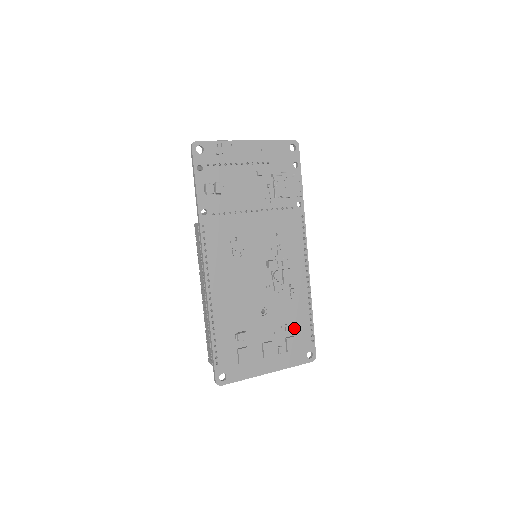
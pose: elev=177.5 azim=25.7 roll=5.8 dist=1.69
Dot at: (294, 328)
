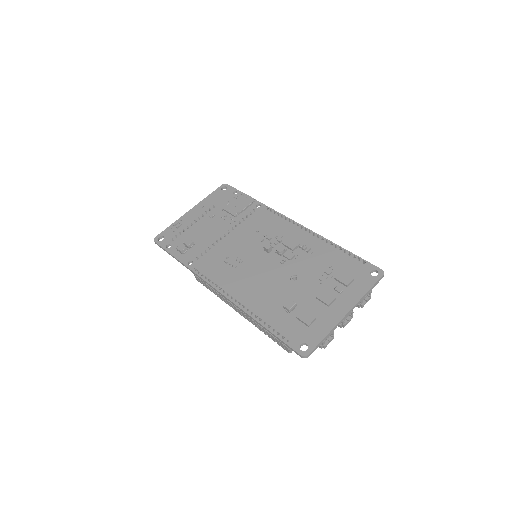
Dot at: (336, 268)
